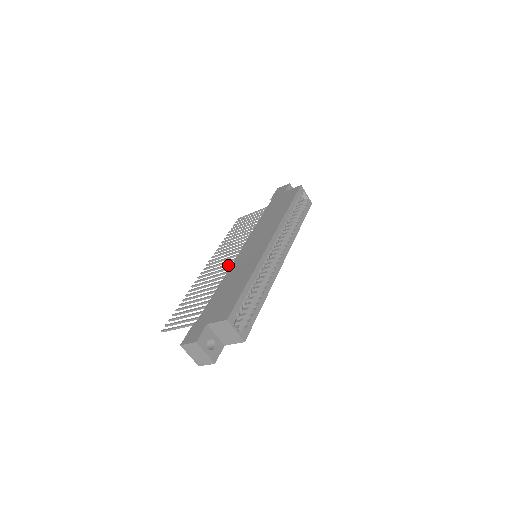
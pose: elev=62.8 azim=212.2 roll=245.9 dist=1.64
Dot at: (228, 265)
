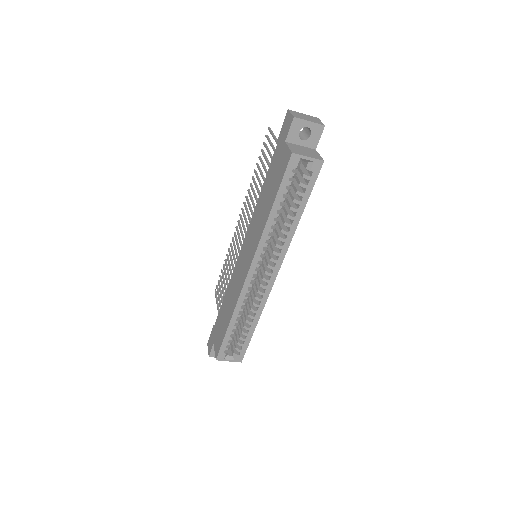
Dot at: occluded
